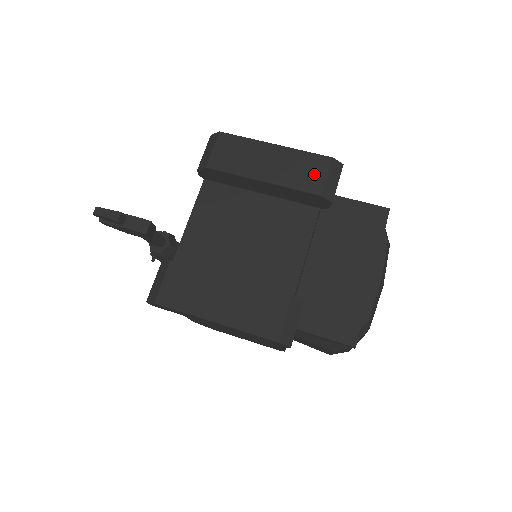
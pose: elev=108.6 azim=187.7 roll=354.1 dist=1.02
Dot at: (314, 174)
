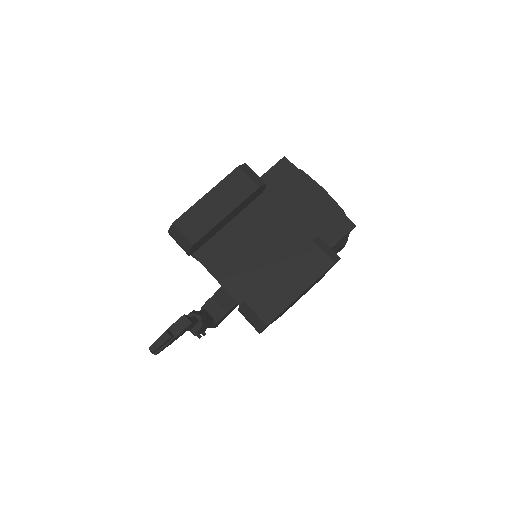
Dot at: (242, 183)
